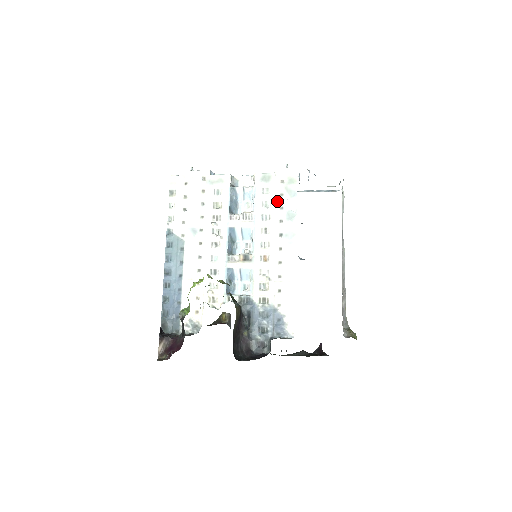
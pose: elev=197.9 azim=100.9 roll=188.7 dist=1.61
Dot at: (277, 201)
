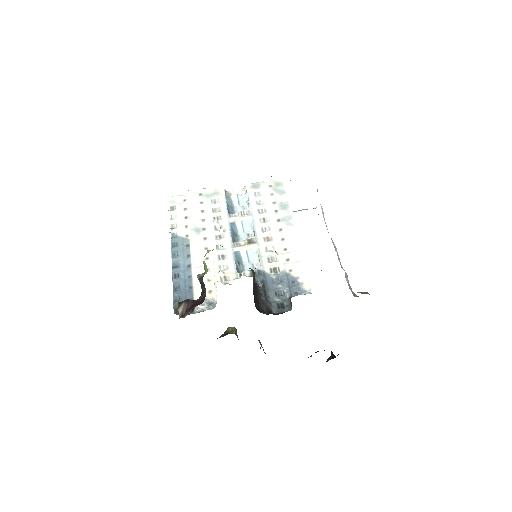
Dot at: (269, 199)
